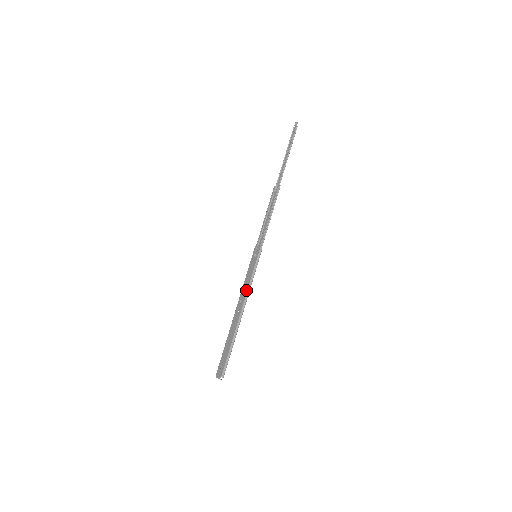
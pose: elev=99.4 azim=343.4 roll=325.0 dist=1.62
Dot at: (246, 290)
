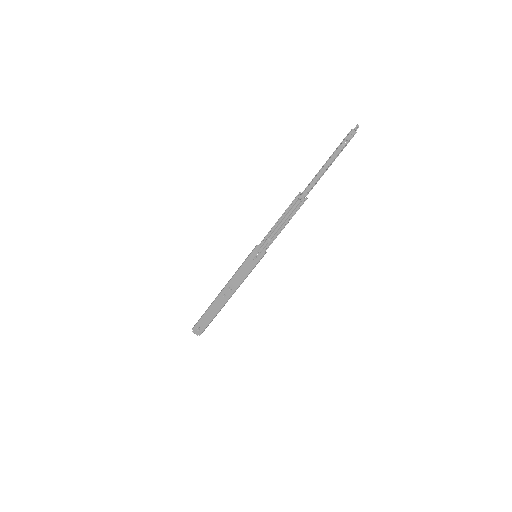
Dot at: (239, 284)
